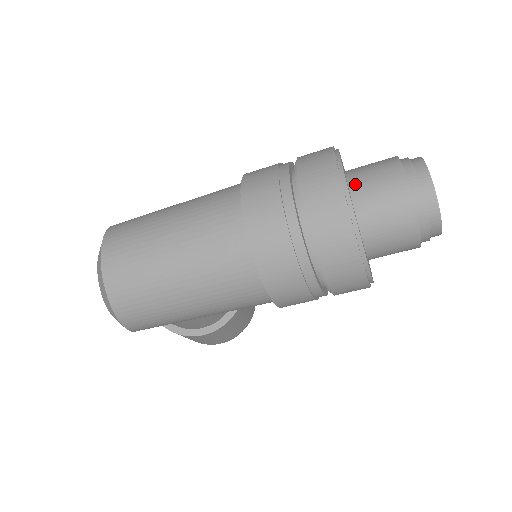
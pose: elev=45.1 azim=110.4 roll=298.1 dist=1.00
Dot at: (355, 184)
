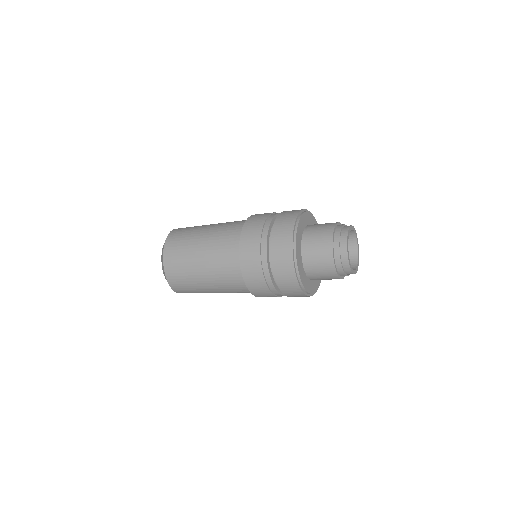
Dot at: (305, 244)
